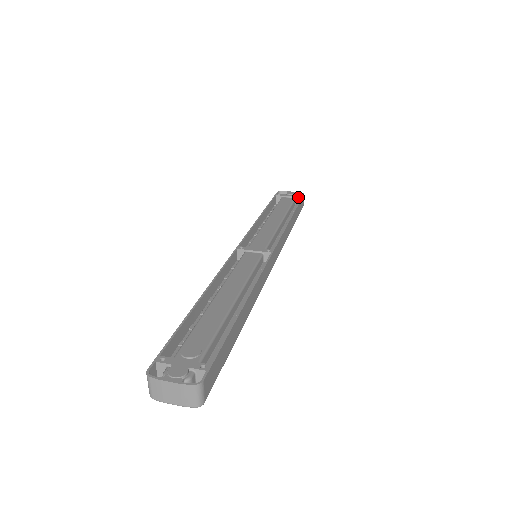
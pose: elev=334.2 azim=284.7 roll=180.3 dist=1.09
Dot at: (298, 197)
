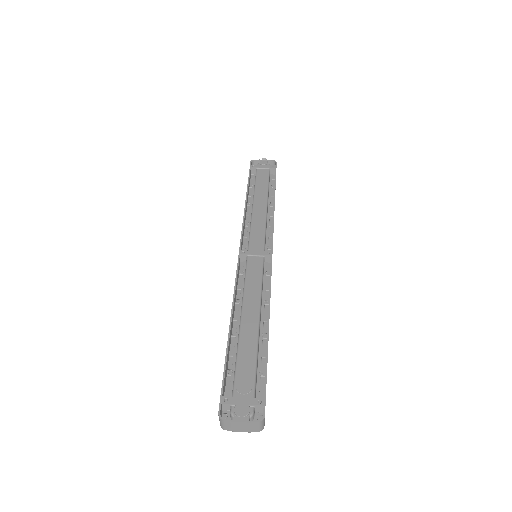
Dot at: (272, 168)
